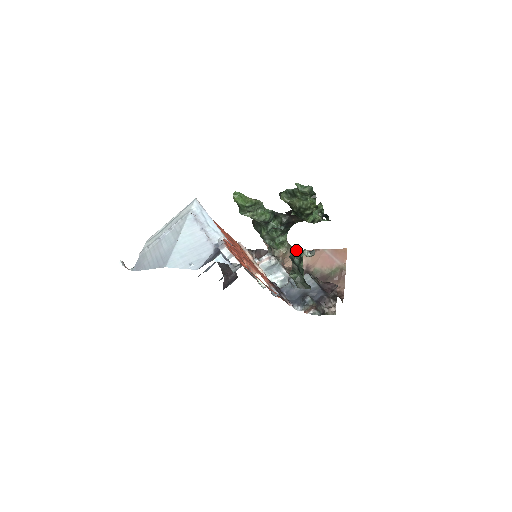
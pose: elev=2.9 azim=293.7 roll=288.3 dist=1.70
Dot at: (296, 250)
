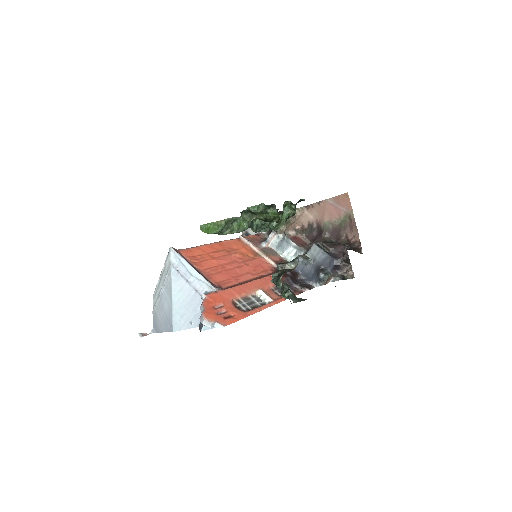
Dot at: (278, 267)
